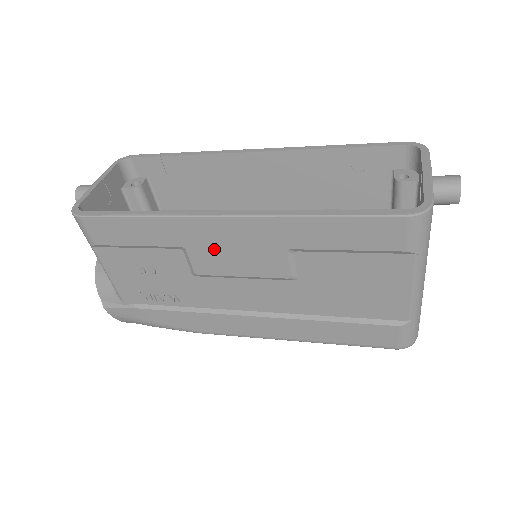
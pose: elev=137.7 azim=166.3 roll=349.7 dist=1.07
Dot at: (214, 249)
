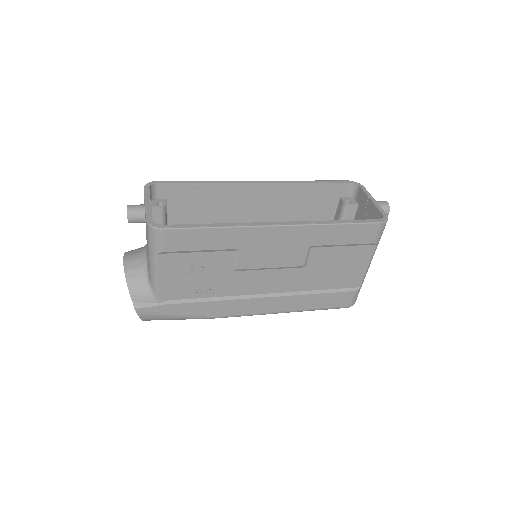
Dot at: (261, 249)
